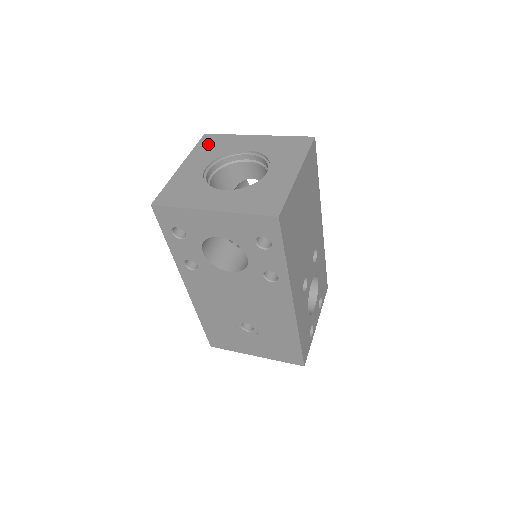
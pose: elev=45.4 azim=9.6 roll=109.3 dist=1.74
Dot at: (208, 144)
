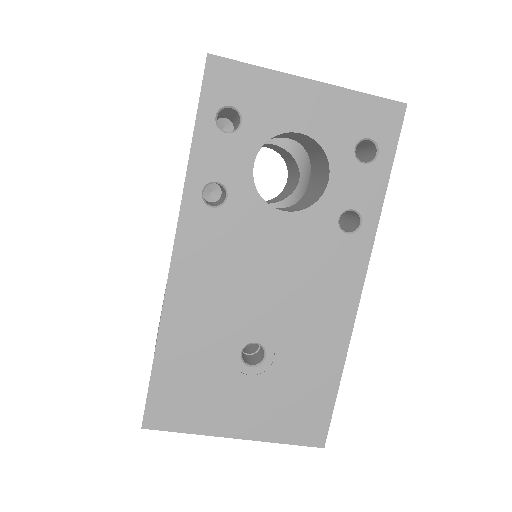
Dot at: occluded
